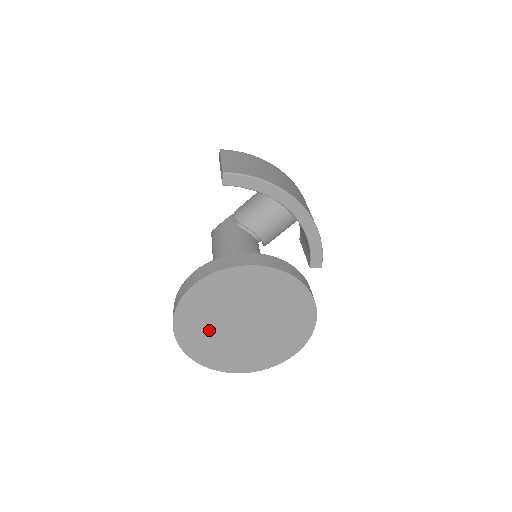
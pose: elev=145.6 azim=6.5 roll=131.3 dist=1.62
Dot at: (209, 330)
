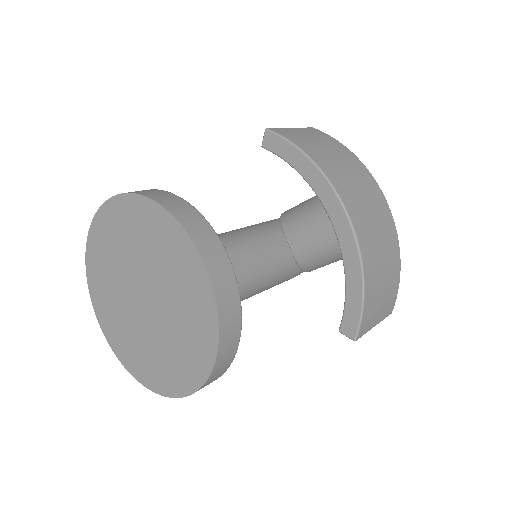
Dot at: (112, 282)
